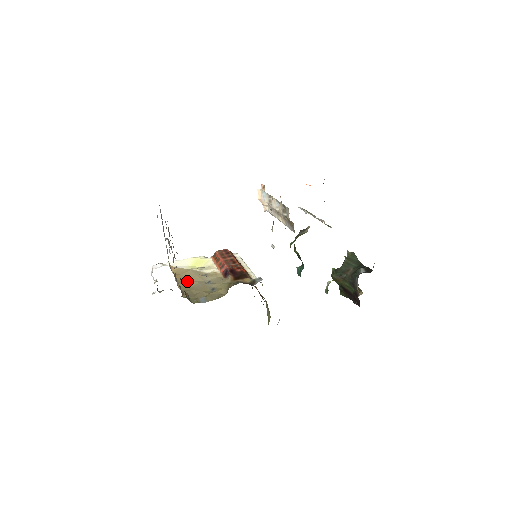
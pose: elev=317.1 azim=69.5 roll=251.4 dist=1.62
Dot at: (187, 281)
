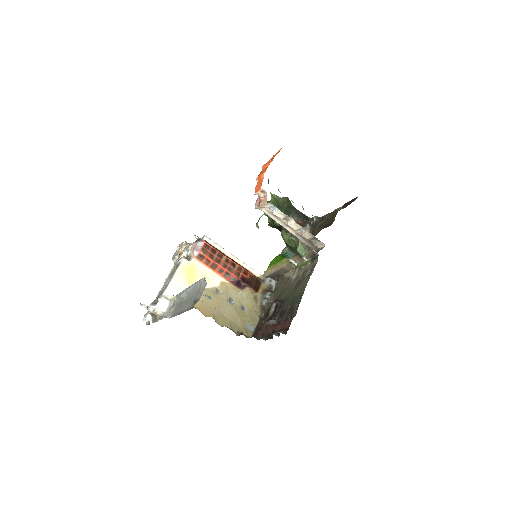
Dot at: (215, 311)
